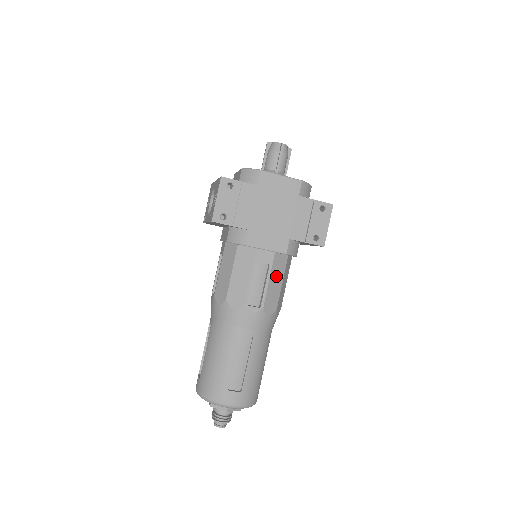
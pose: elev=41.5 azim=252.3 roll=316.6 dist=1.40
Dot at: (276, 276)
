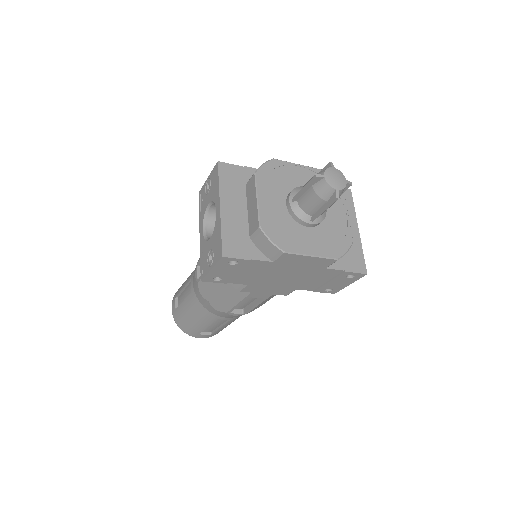
Dot at: (269, 298)
